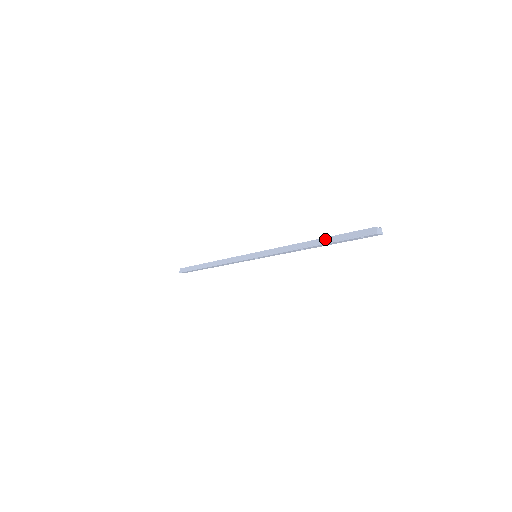
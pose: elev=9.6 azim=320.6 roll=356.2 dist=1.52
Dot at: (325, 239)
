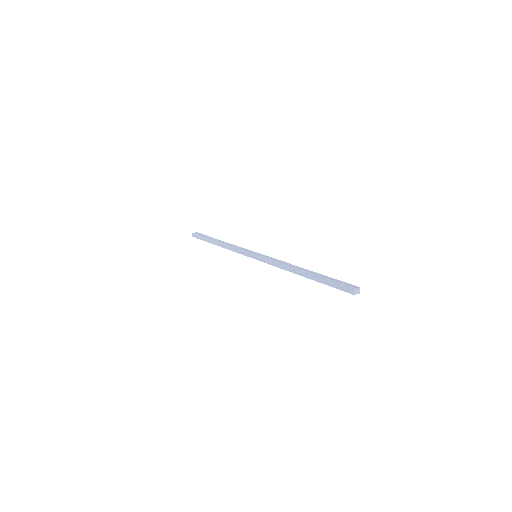
Dot at: (312, 275)
